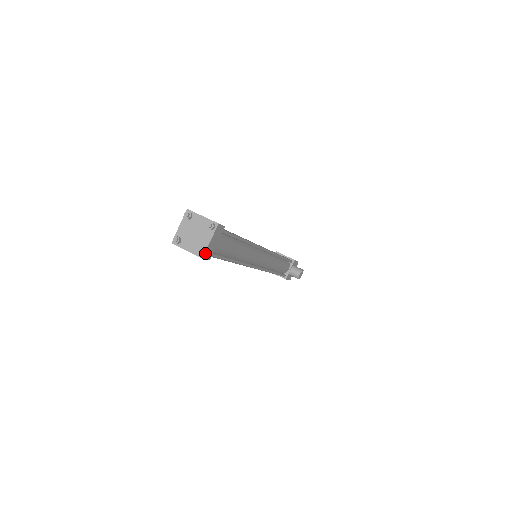
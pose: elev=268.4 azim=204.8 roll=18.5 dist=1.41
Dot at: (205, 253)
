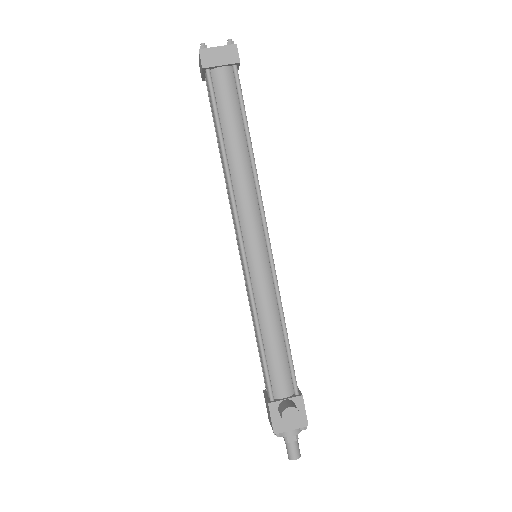
Dot at: (205, 50)
